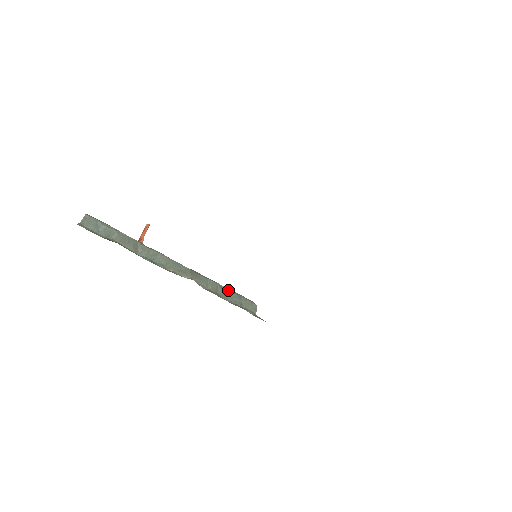
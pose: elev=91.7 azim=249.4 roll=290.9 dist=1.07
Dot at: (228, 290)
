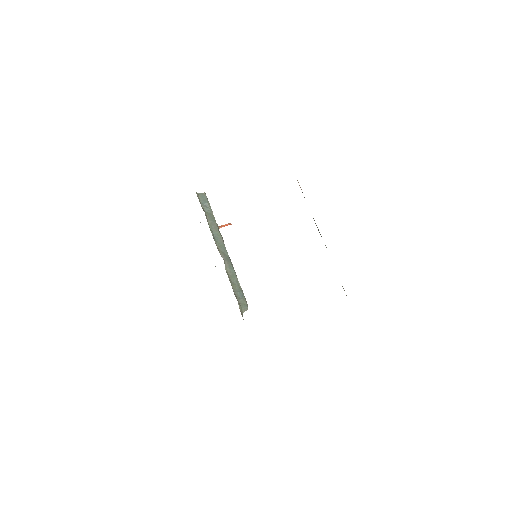
Dot at: (240, 286)
